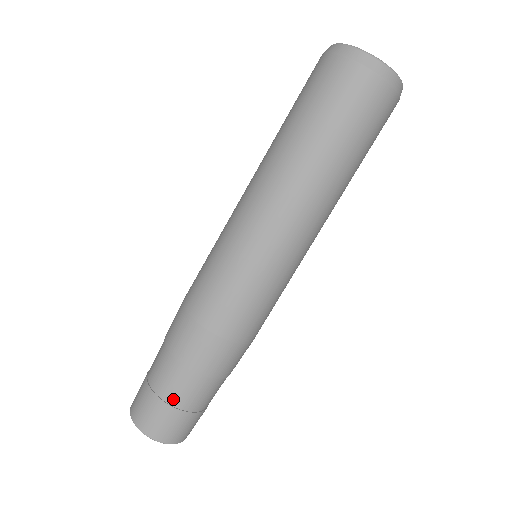
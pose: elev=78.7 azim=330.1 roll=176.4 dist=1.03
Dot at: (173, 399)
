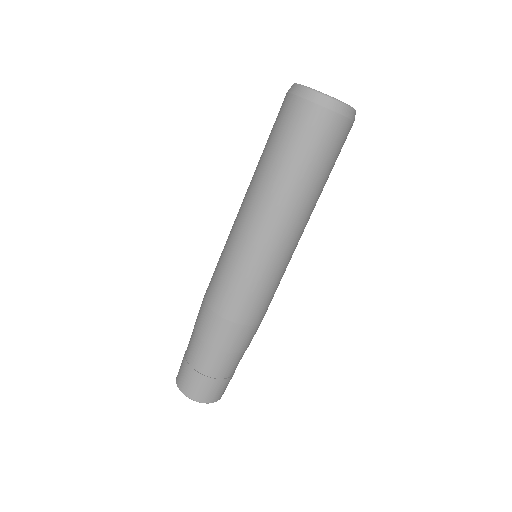
Dot at: (193, 363)
